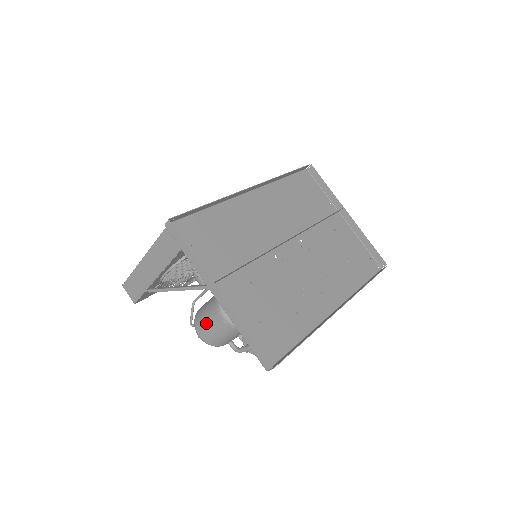
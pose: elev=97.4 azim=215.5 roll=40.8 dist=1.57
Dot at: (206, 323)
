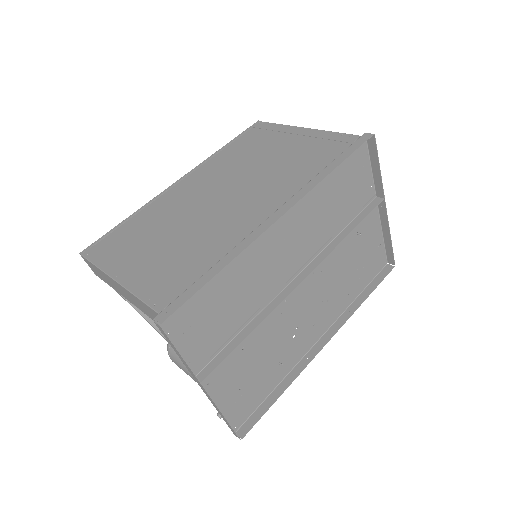
Dot at: (182, 367)
